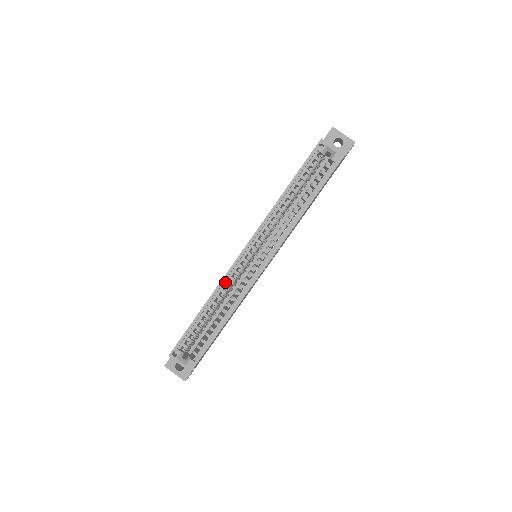
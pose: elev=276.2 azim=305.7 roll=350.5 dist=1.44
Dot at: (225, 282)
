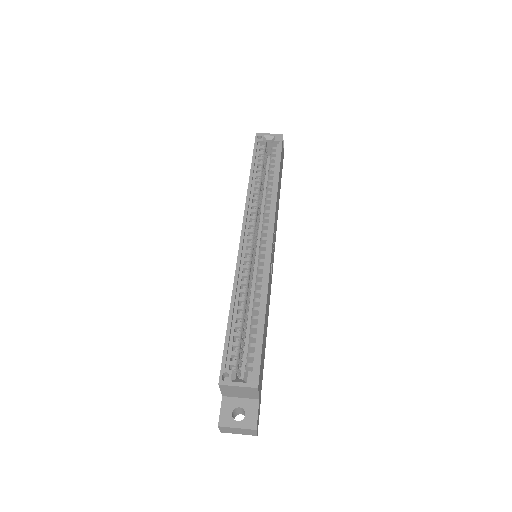
Dot at: (240, 273)
